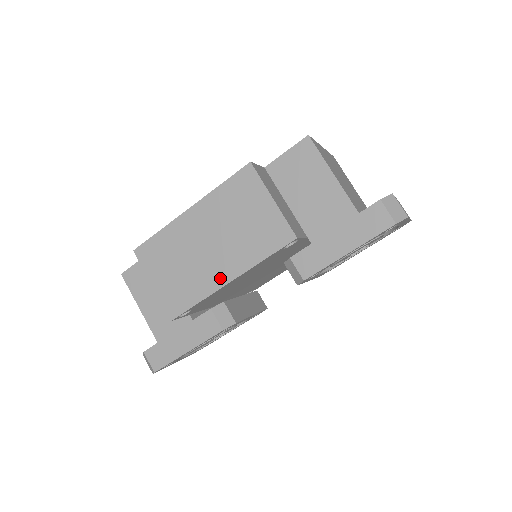
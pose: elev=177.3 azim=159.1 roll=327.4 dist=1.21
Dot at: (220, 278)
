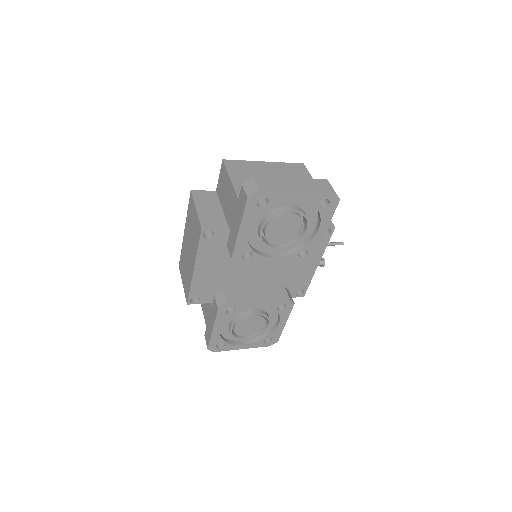
Dot at: (192, 269)
